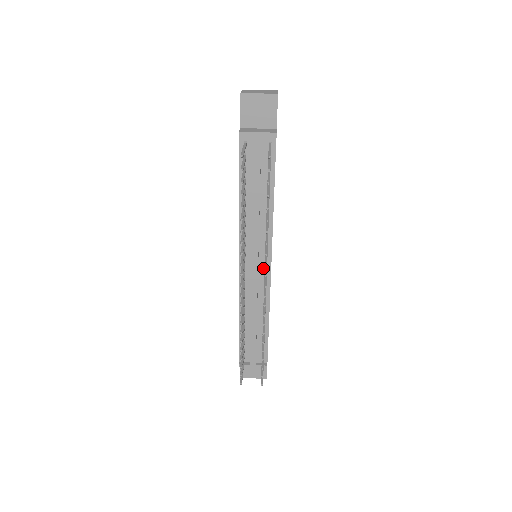
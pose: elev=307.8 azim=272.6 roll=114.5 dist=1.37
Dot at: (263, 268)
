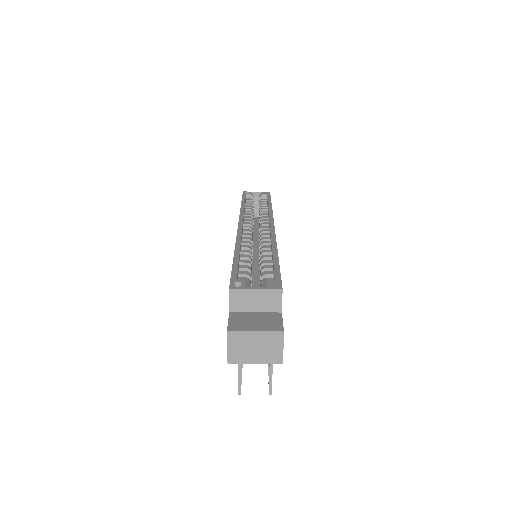
Dot at: occluded
